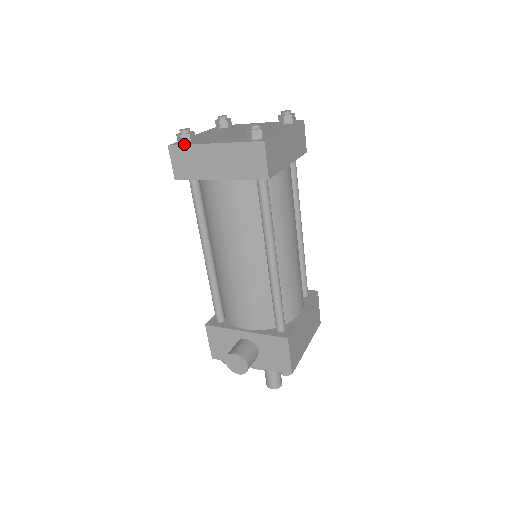
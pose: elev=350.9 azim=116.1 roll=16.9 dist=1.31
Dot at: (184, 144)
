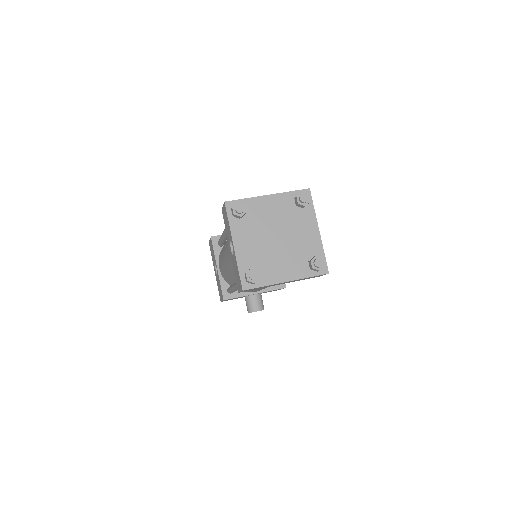
Dot at: (259, 287)
